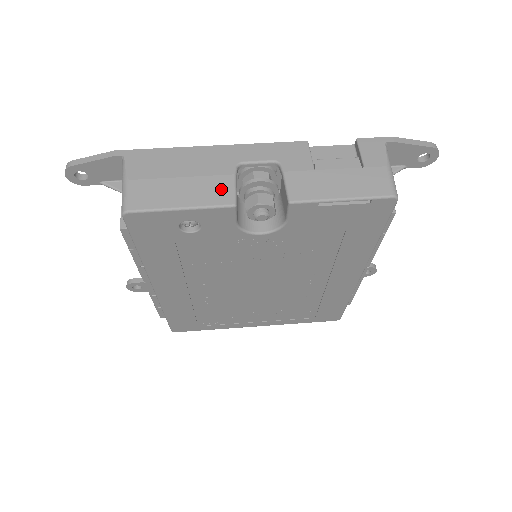
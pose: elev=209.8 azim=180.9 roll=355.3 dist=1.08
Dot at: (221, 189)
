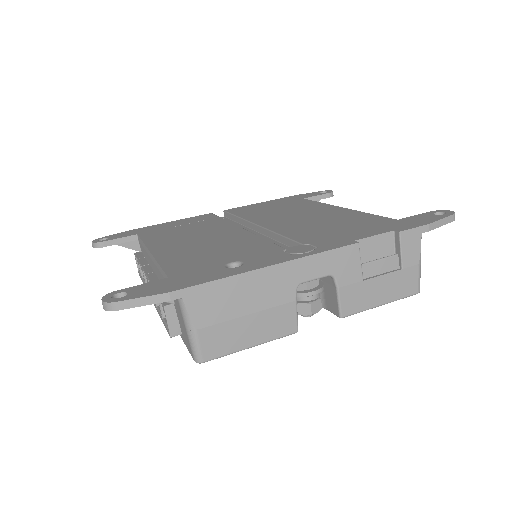
Dot at: (285, 319)
